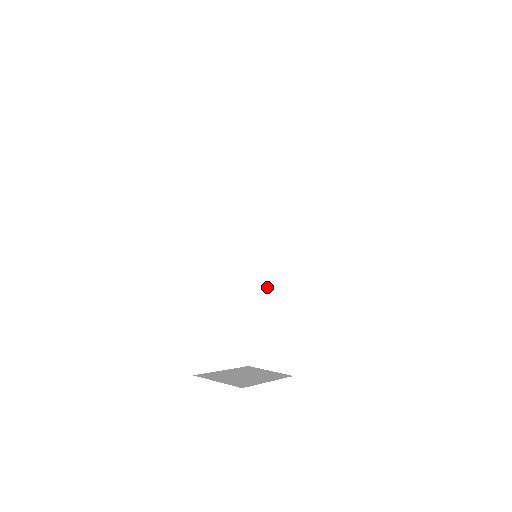
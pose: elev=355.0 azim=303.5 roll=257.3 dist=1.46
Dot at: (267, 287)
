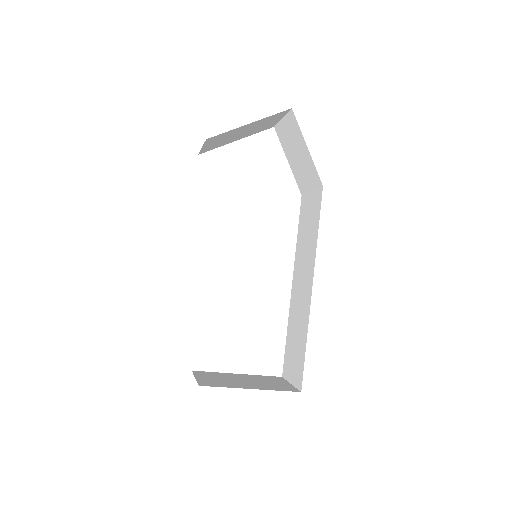
Dot at: (296, 292)
